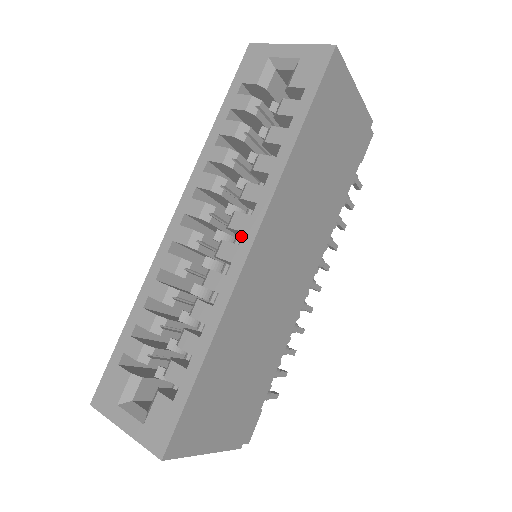
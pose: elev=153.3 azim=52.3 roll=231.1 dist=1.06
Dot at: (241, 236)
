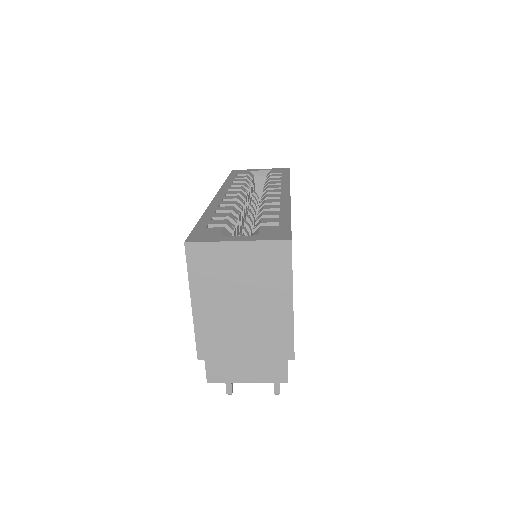
Dot at: occluded
